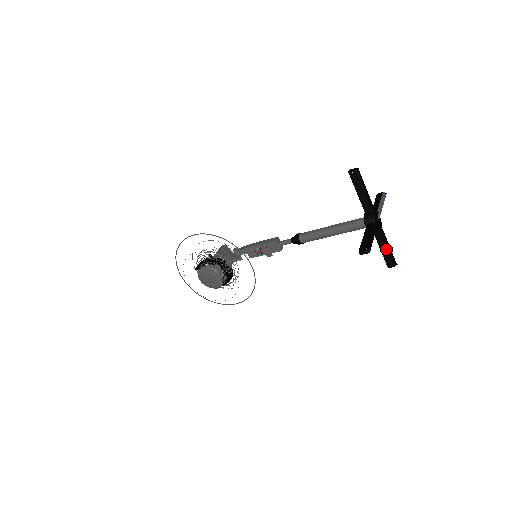
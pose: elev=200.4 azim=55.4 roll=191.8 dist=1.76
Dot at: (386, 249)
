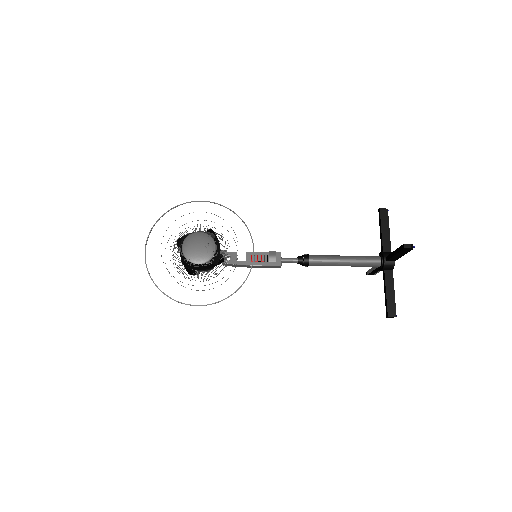
Dot at: (392, 294)
